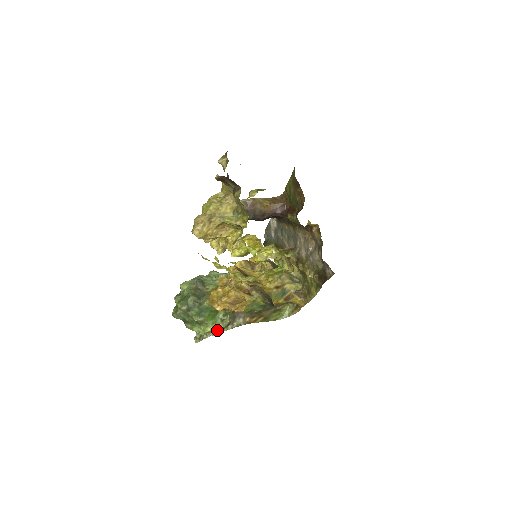
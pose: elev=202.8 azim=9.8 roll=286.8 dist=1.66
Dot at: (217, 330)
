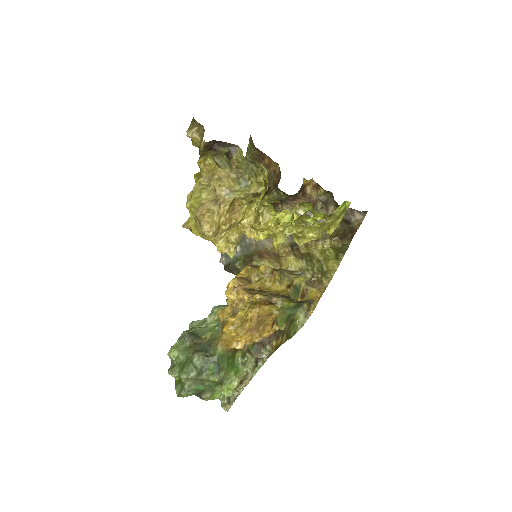
Dot at: (246, 378)
